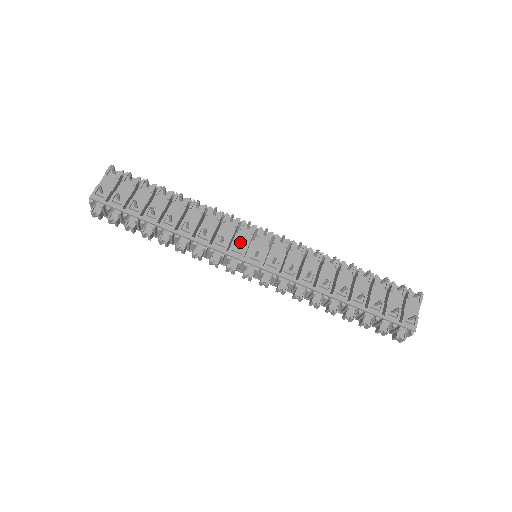
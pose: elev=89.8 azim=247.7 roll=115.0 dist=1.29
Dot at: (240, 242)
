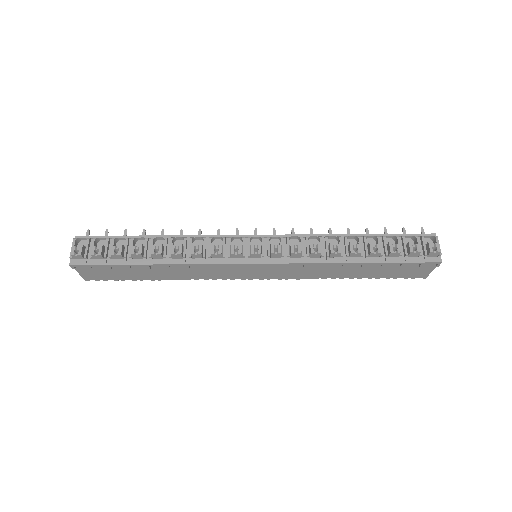
Dot at: (236, 229)
